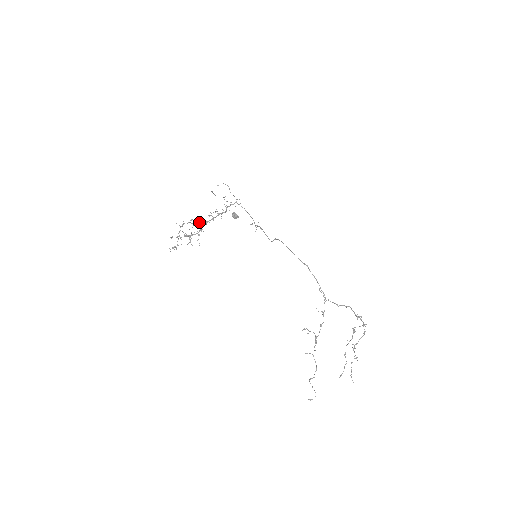
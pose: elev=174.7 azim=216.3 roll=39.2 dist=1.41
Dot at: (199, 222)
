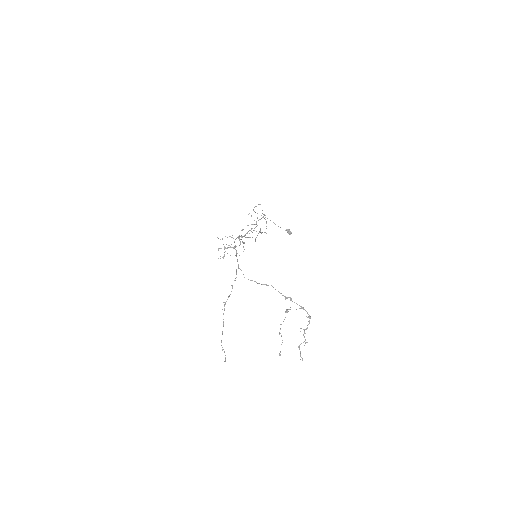
Dot at: occluded
